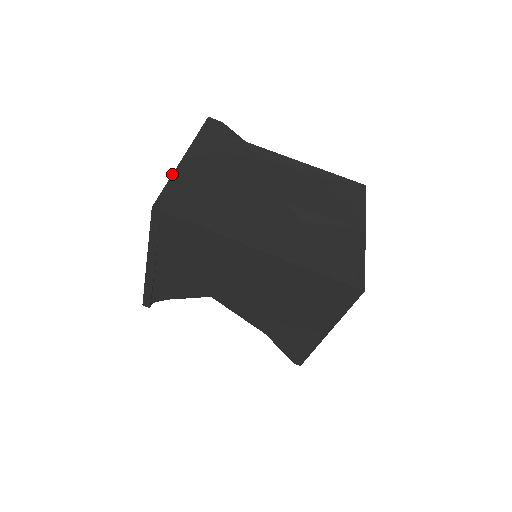
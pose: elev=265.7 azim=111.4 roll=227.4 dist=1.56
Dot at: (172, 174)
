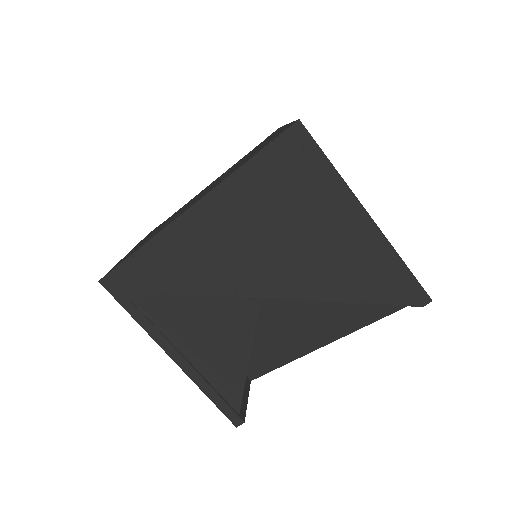
Dot at: (117, 263)
